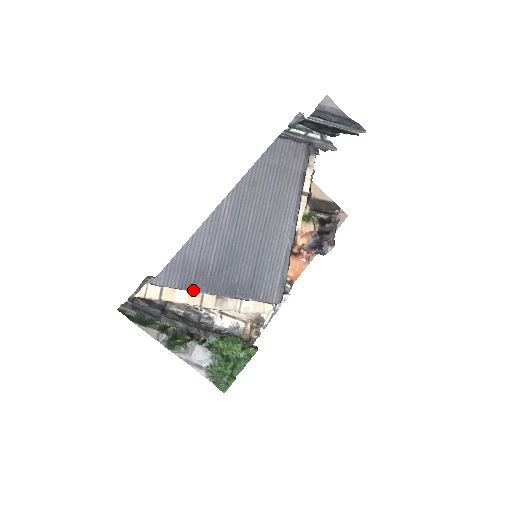
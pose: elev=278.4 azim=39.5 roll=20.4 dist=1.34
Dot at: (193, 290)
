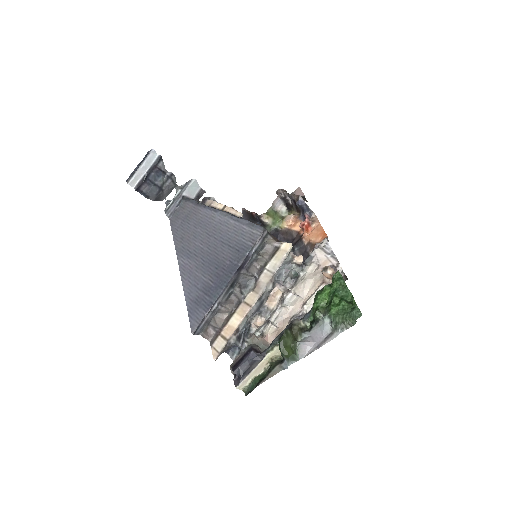
Dot at: (215, 300)
